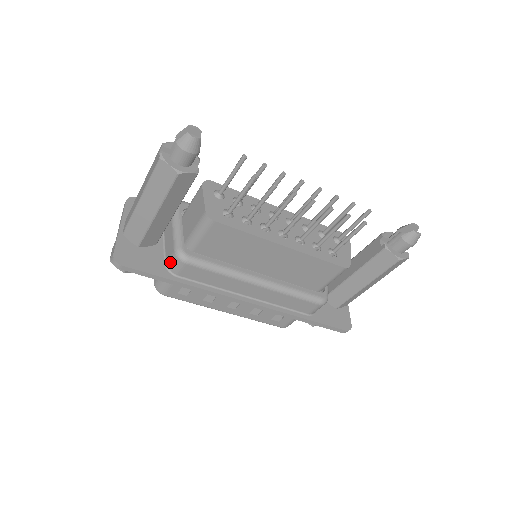
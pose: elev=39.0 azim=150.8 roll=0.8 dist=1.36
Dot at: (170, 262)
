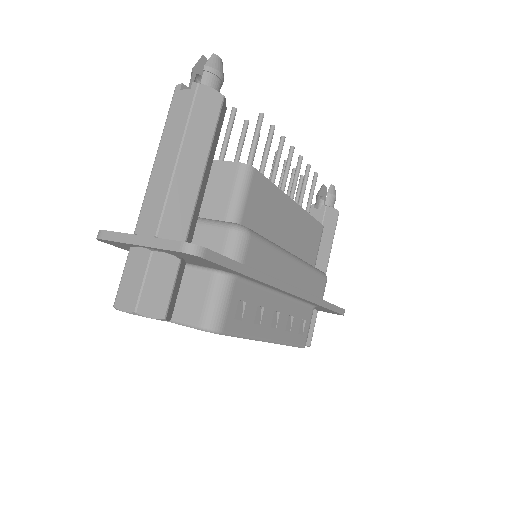
Dot at: (229, 248)
